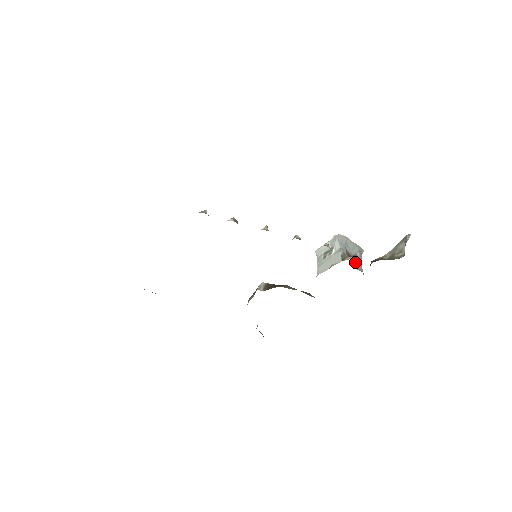
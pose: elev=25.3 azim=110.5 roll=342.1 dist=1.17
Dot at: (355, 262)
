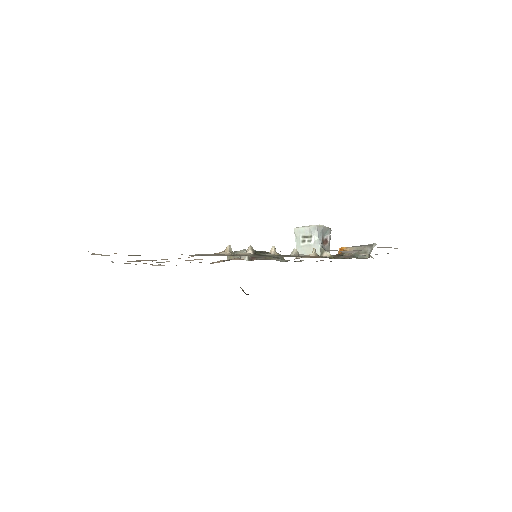
Dot at: (326, 247)
